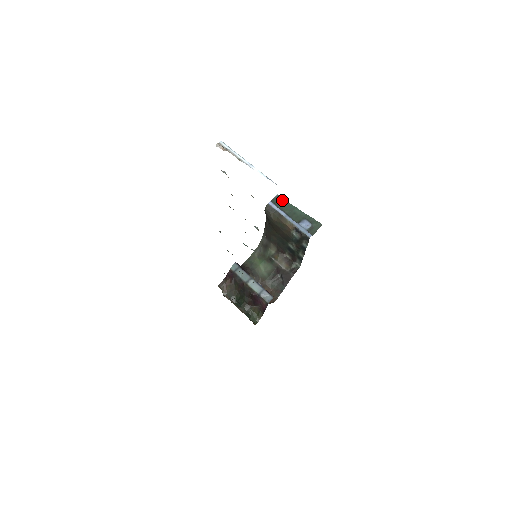
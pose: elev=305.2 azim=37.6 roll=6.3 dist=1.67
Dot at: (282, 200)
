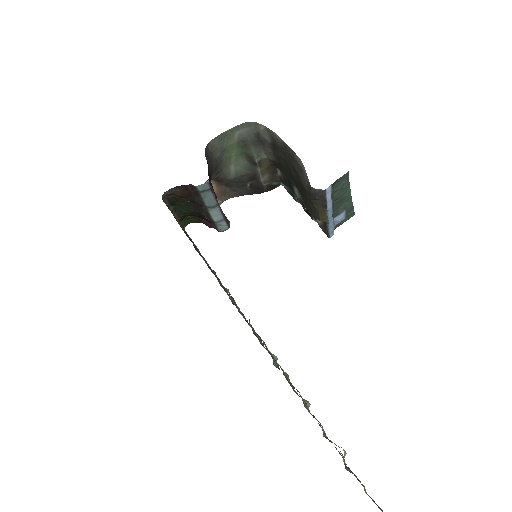
Dot at: (345, 178)
